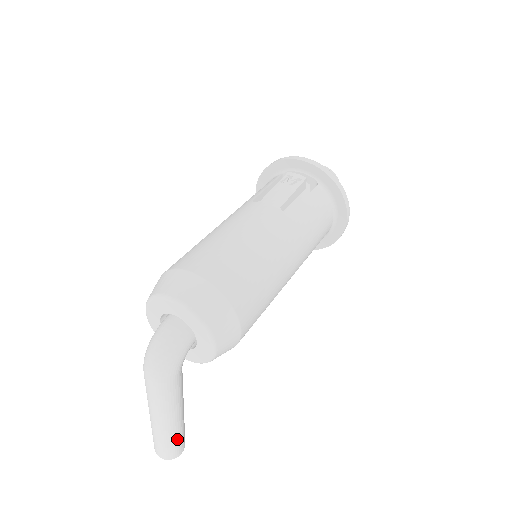
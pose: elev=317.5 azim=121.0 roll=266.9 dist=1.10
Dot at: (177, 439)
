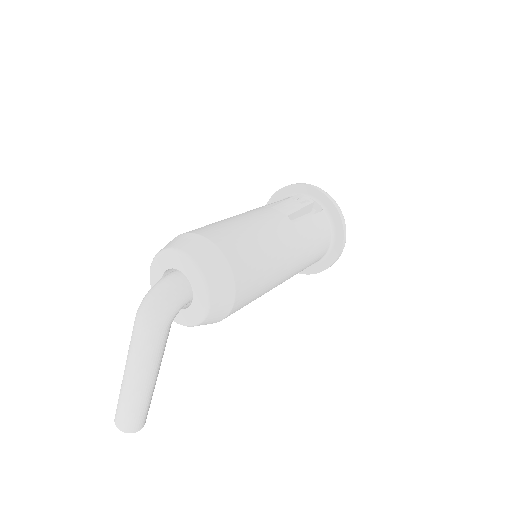
Dot at: (142, 408)
